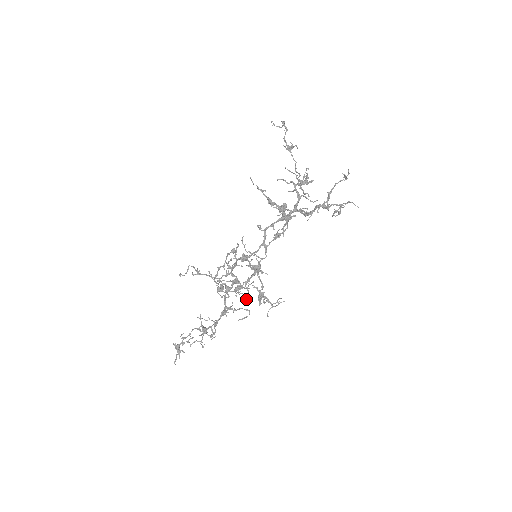
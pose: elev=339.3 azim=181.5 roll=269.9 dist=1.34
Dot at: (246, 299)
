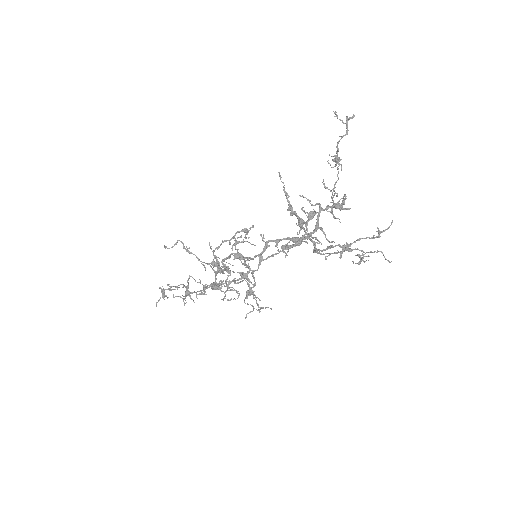
Dot at: (223, 299)
